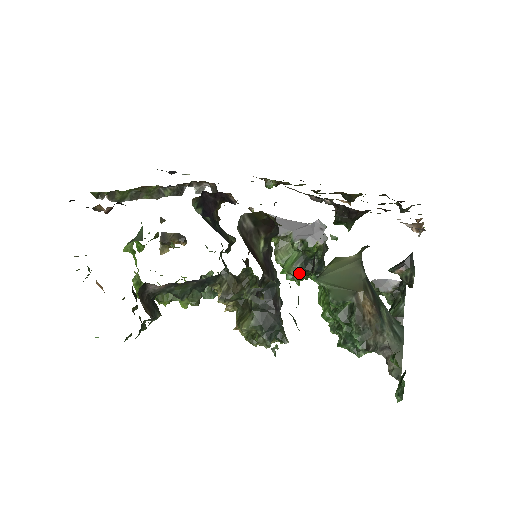
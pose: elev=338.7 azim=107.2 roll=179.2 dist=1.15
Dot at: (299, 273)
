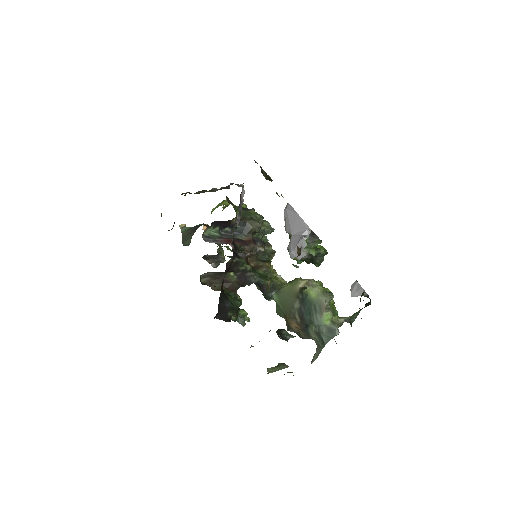
Dot at: (300, 260)
